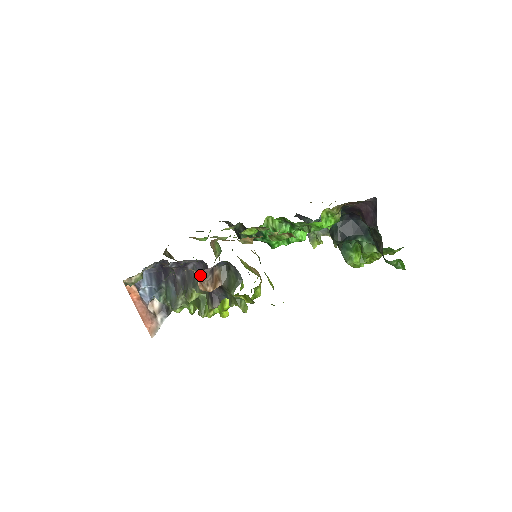
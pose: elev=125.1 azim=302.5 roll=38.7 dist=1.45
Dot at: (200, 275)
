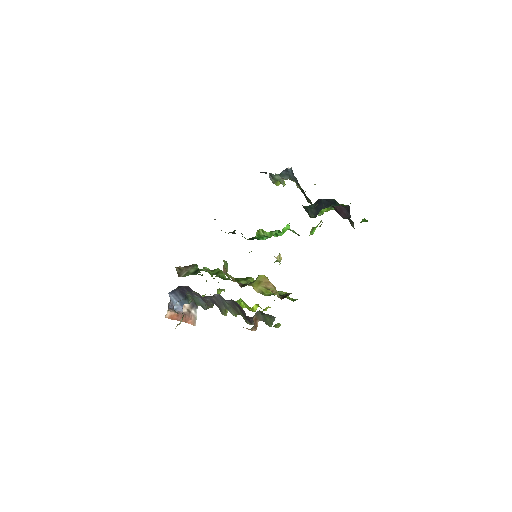
Dot at: occluded
